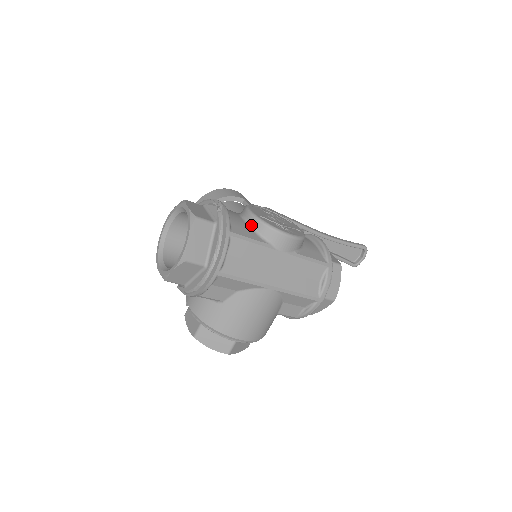
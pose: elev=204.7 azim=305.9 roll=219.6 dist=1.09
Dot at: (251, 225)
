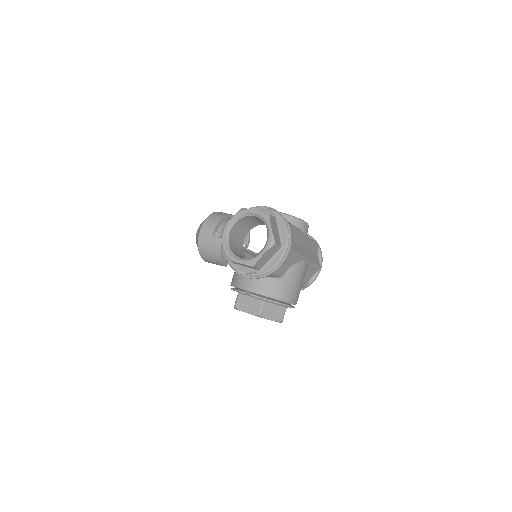
Dot at: occluded
